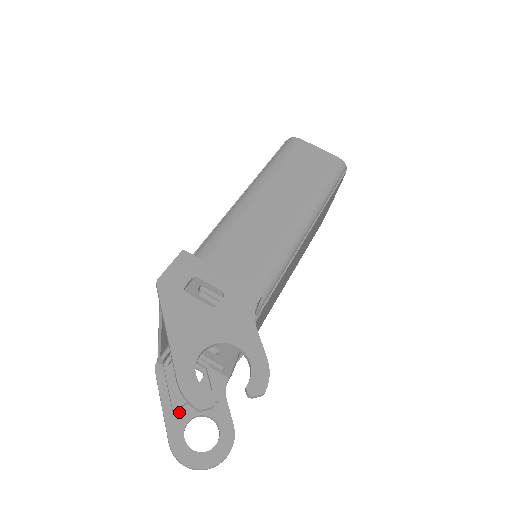
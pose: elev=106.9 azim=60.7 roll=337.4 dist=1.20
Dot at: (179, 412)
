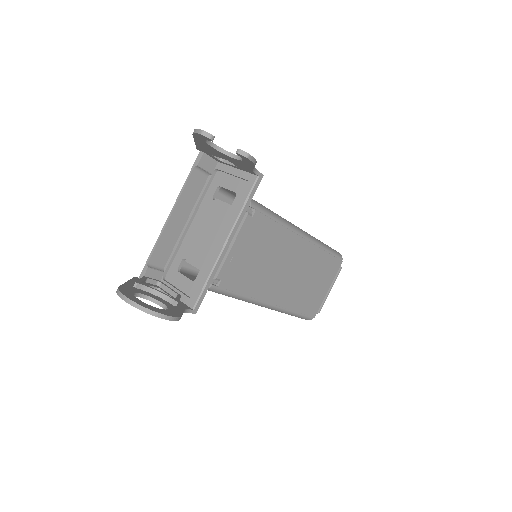
Dot at: (139, 289)
